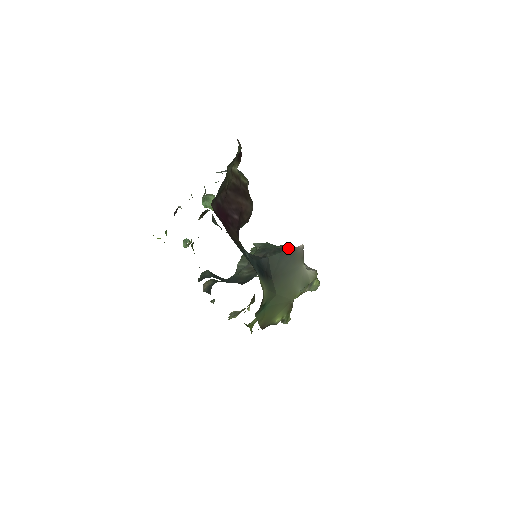
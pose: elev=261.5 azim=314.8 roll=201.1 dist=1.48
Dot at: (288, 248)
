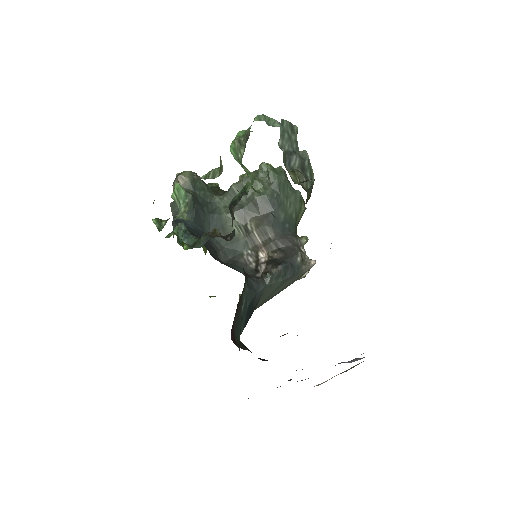
Dot at: (297, 270)
